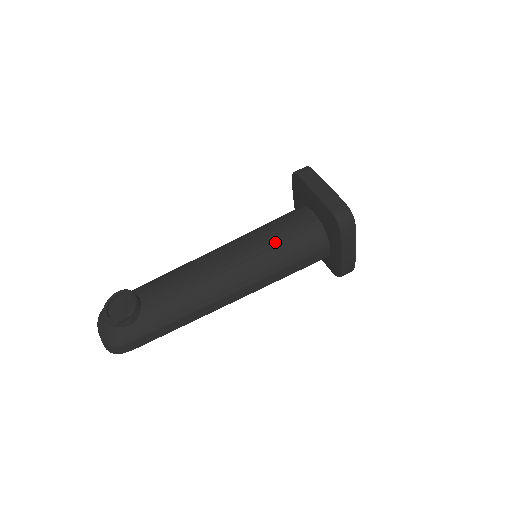
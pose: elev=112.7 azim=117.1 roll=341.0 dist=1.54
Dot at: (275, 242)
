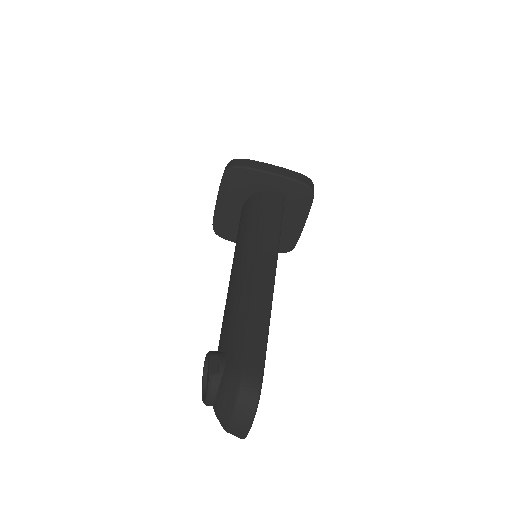
Dot at: (241, 230)
